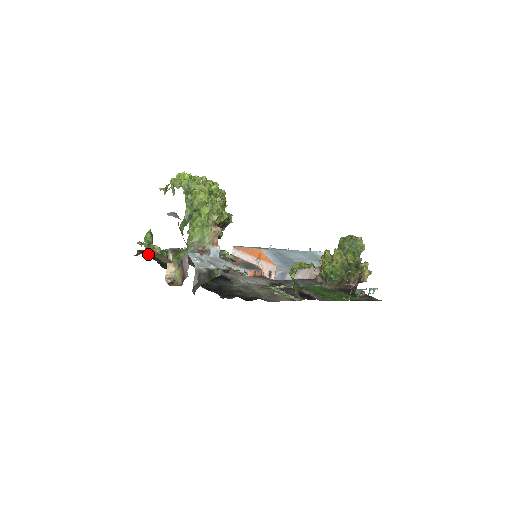
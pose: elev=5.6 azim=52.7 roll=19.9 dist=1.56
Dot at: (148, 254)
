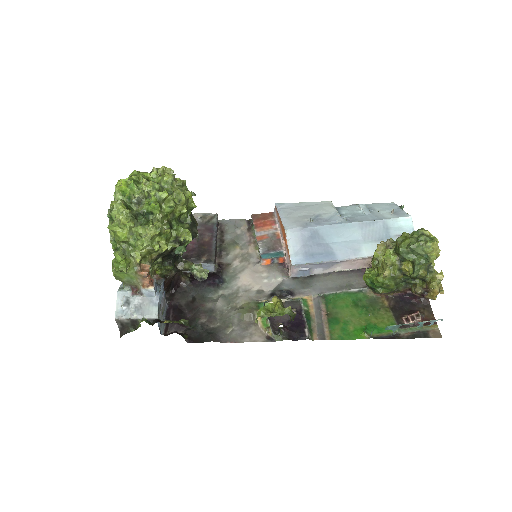
Dot at: occluded
